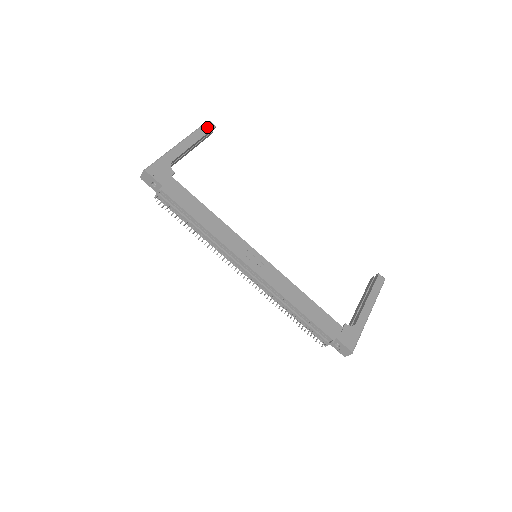
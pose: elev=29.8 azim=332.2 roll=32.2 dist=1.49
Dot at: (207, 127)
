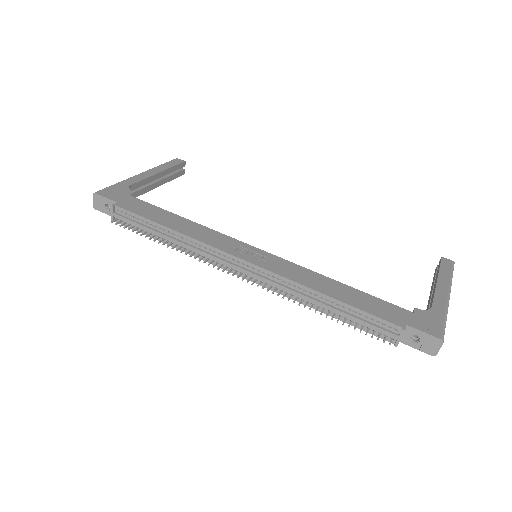
Dot at: (174, 162)
